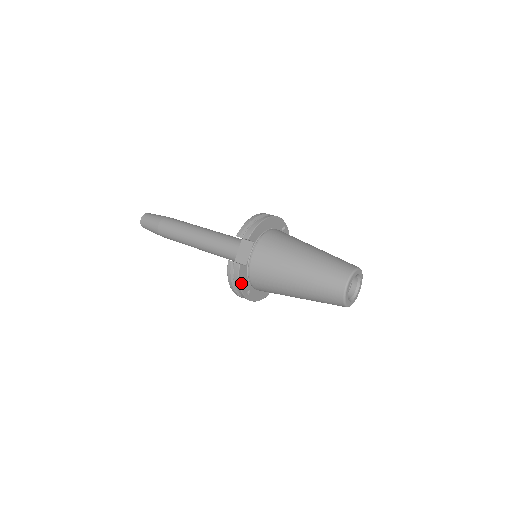
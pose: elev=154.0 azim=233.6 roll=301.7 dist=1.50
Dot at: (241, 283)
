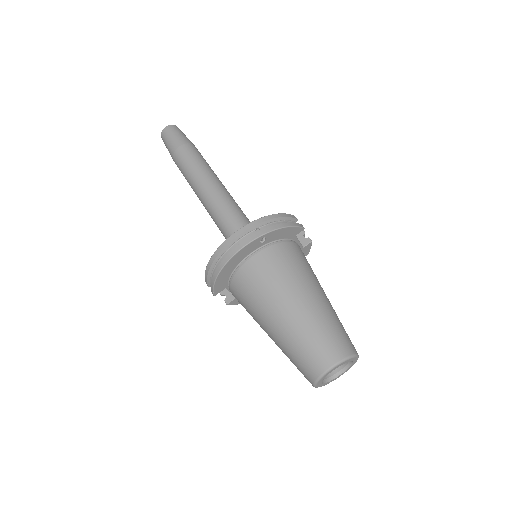
Dot at: occluded
